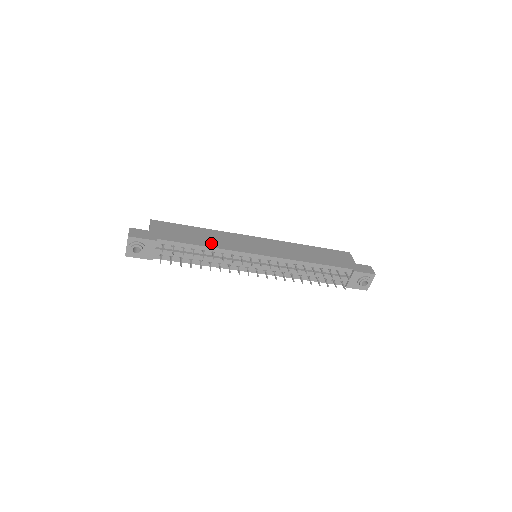
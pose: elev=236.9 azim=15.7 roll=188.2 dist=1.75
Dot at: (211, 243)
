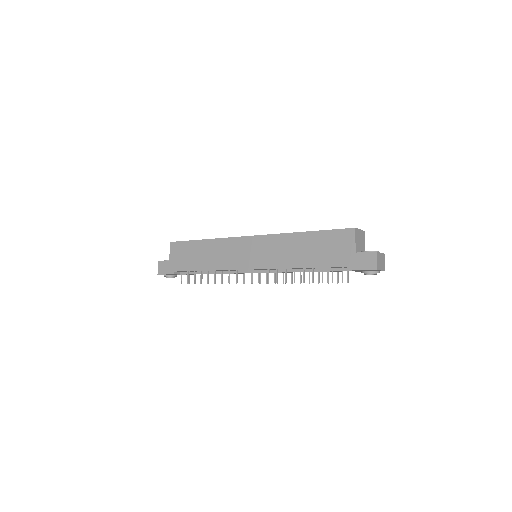
Dot at: (210, 264)
